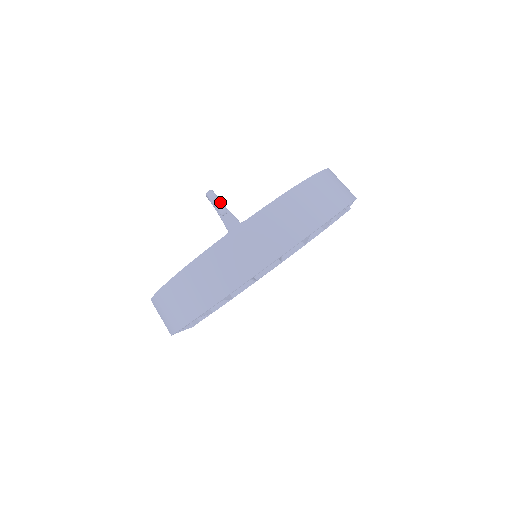
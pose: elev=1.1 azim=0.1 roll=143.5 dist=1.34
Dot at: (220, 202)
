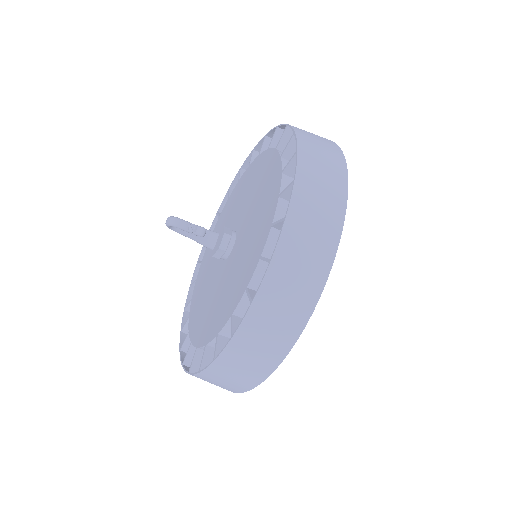
Dot at: (192, 224)
